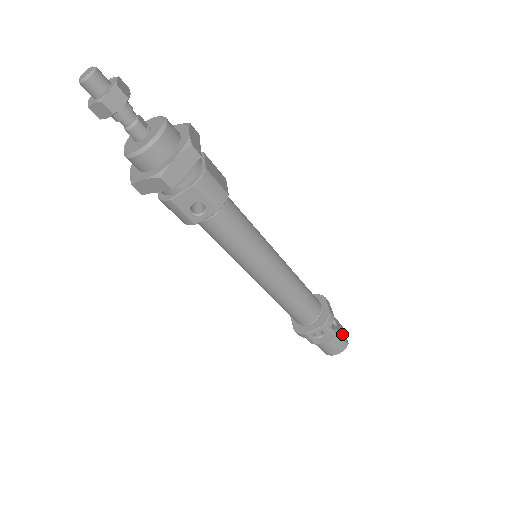
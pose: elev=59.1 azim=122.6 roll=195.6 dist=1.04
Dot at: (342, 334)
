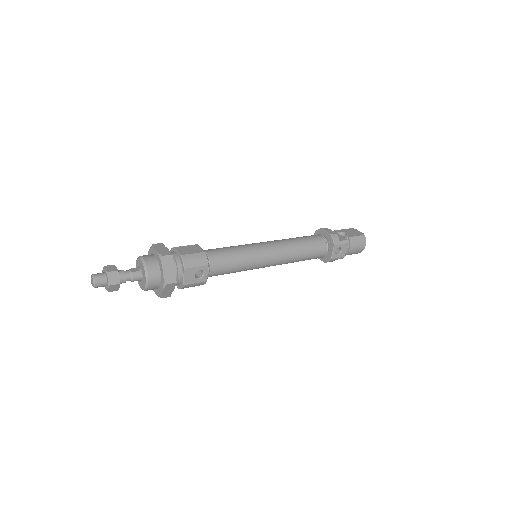
Dot at: (355, 234)
